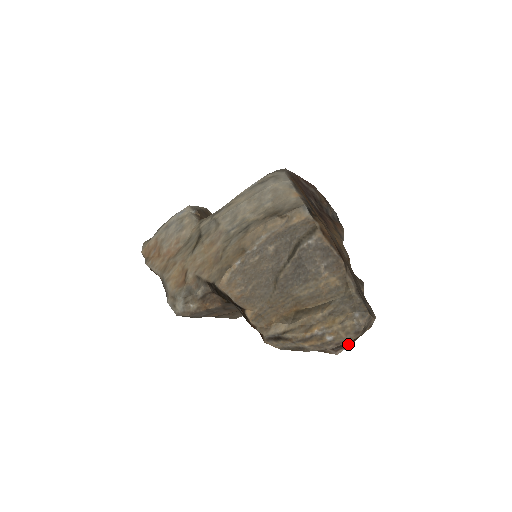
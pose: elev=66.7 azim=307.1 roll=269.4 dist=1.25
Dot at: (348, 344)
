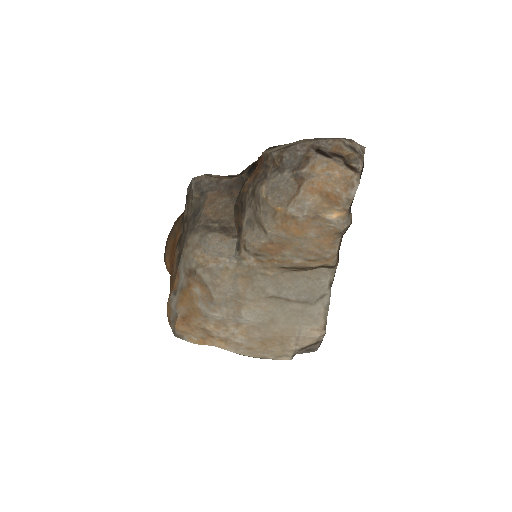
Dot at: (331, 157)
